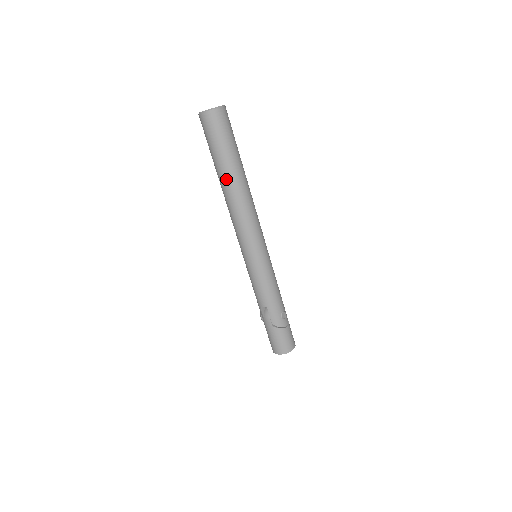
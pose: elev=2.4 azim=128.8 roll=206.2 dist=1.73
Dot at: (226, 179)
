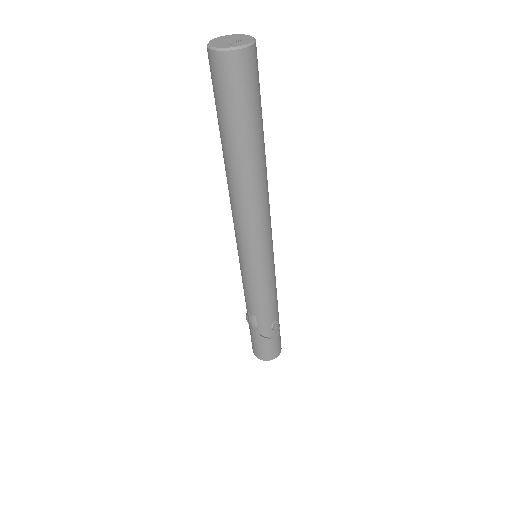
Dot at: (233, 162)
